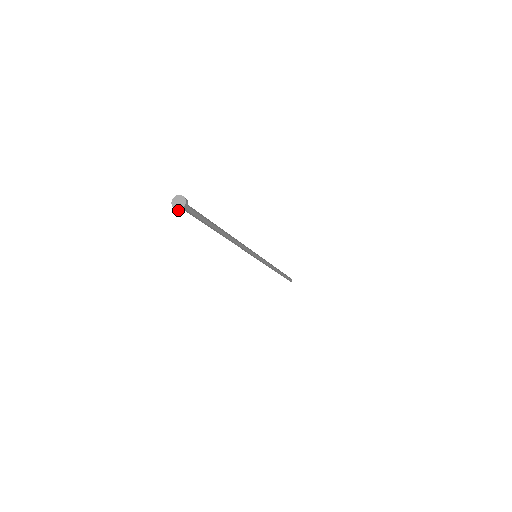
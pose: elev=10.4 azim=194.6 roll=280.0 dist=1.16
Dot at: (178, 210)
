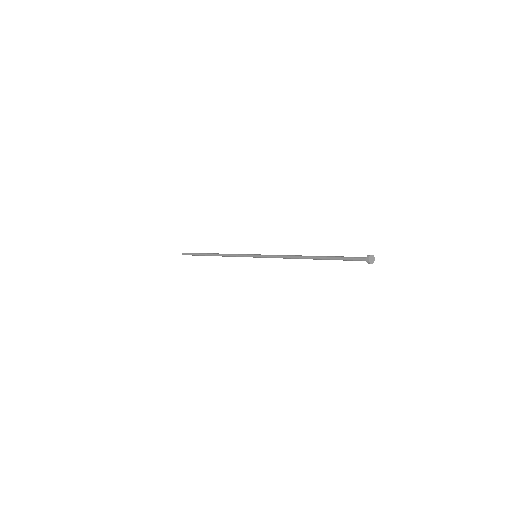
Dot at: occluded
